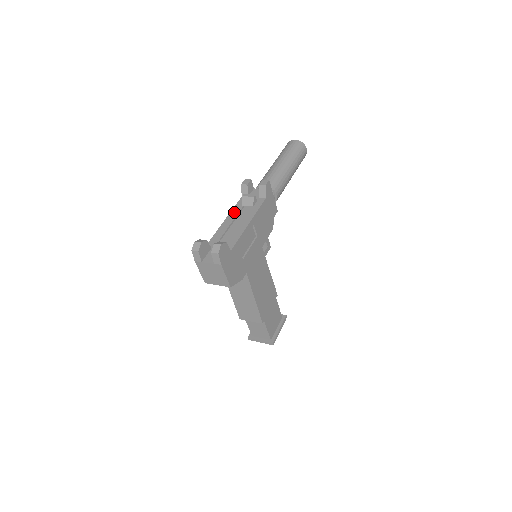
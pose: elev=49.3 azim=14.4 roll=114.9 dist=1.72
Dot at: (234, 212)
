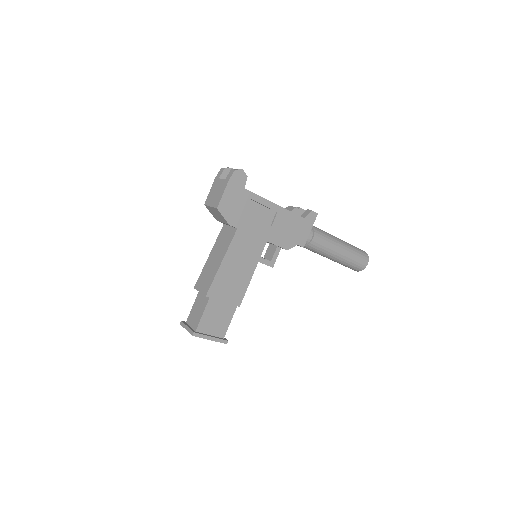
Dot at: occluded
